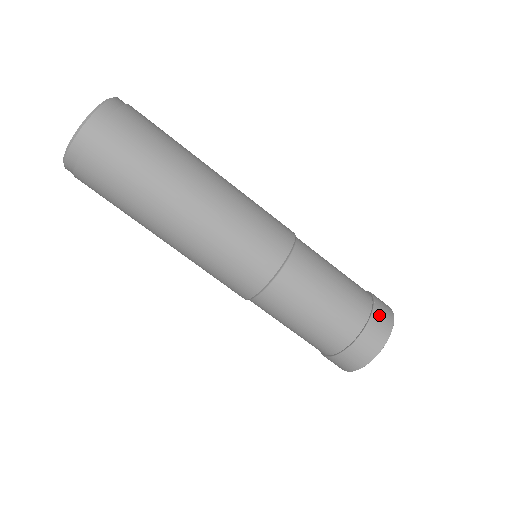
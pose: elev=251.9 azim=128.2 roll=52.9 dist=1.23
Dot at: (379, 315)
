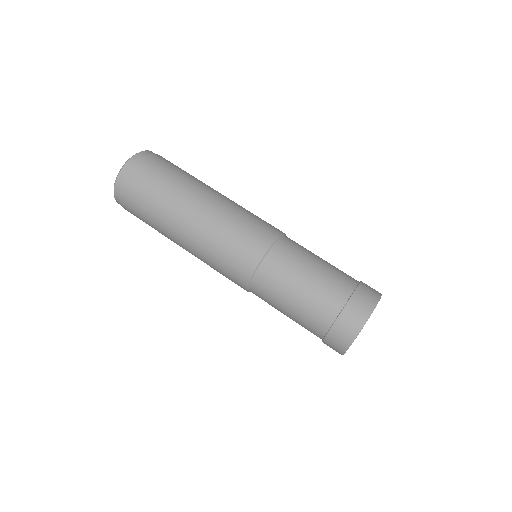
Dot at: (367, 285)
